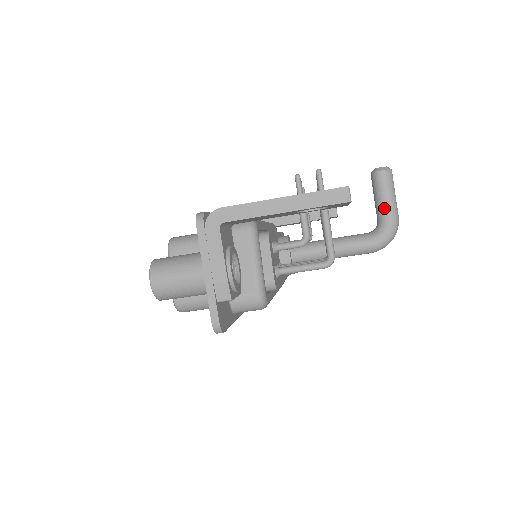
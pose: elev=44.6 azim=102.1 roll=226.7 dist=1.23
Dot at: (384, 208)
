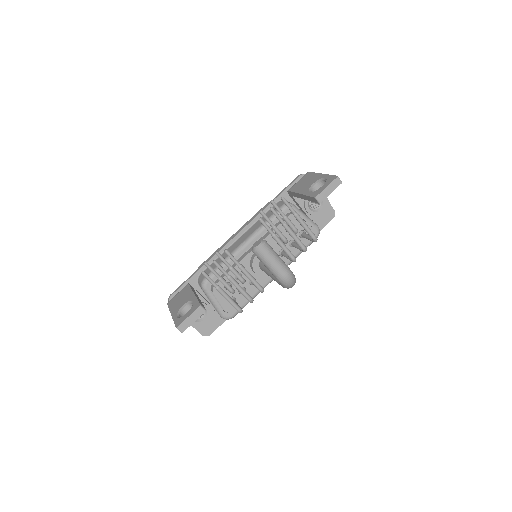
Dot at: occluded
